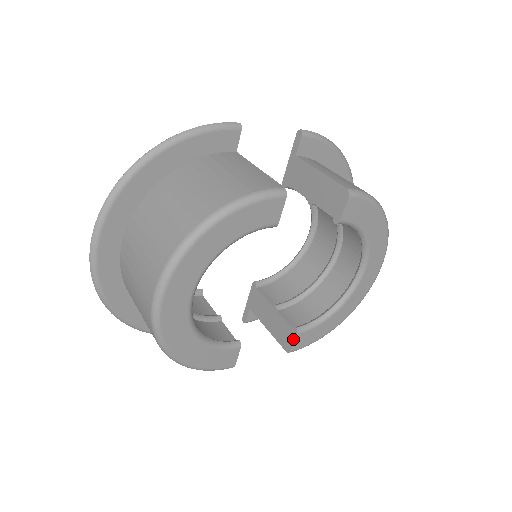
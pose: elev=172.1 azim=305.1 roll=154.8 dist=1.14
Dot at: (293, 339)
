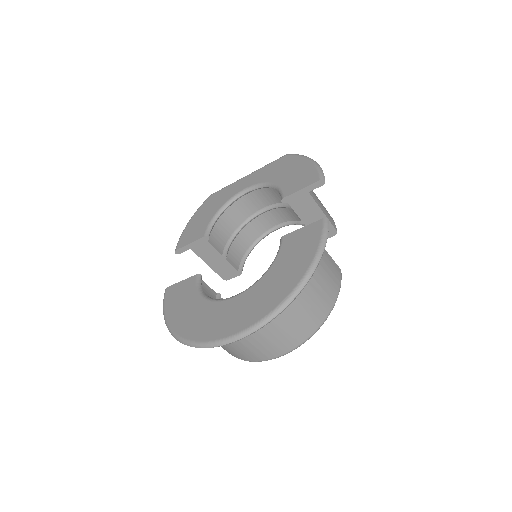
Dot at: (235, 276)
